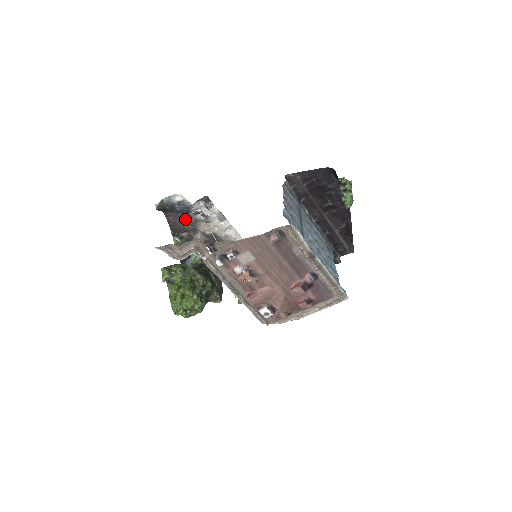
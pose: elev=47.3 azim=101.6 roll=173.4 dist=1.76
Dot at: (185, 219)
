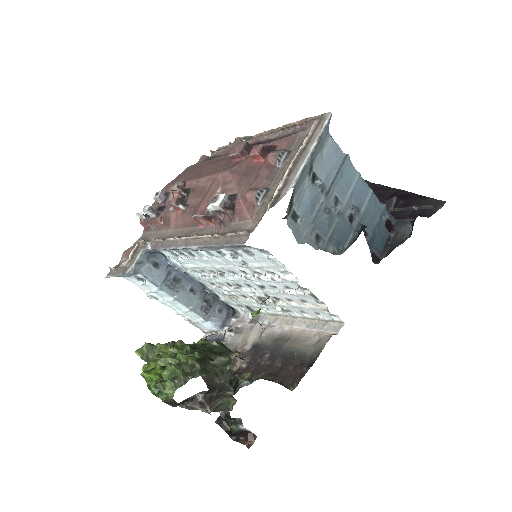
Dot at: occluded
